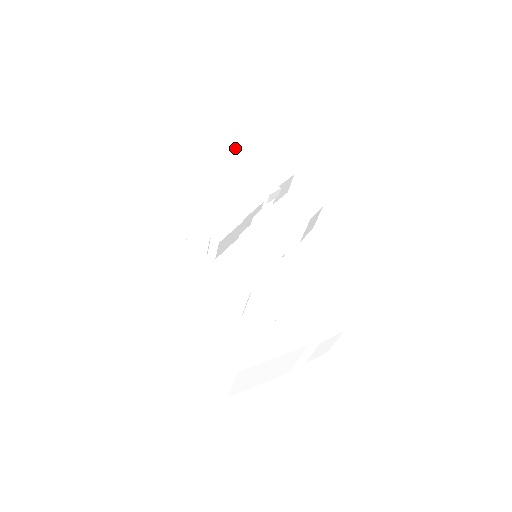
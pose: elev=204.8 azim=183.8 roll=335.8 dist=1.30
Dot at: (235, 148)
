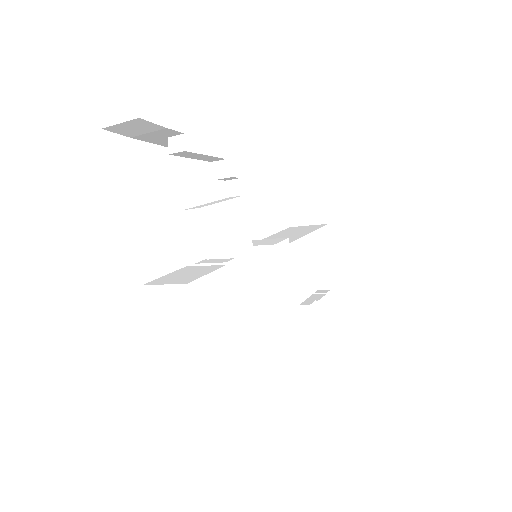
Dot at: (147, 125)
